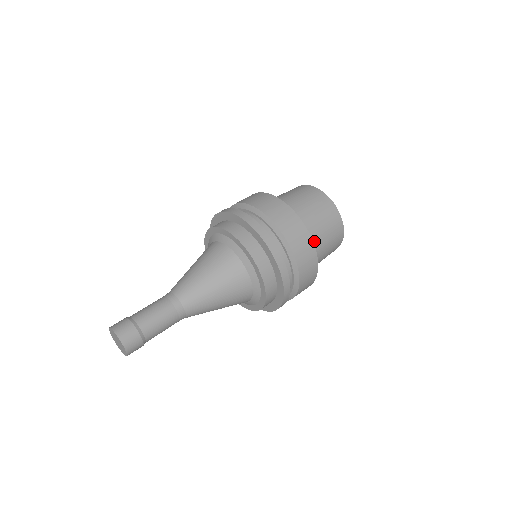
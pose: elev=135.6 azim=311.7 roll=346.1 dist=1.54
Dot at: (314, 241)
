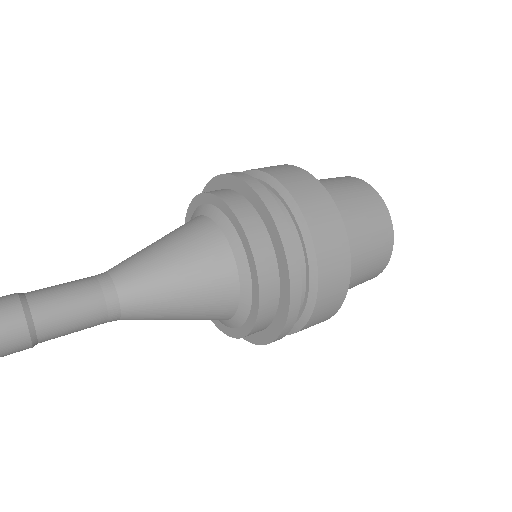
Dot at: occluded
